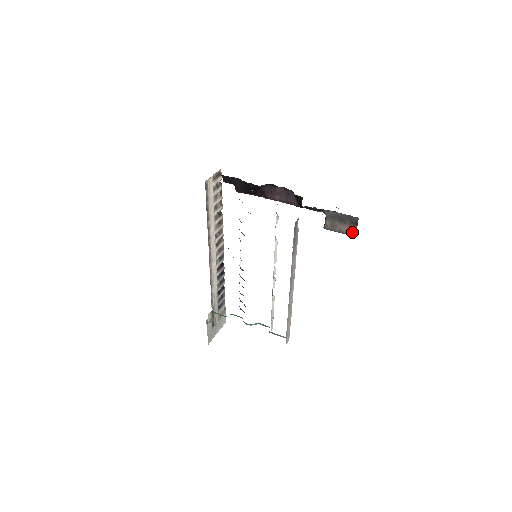
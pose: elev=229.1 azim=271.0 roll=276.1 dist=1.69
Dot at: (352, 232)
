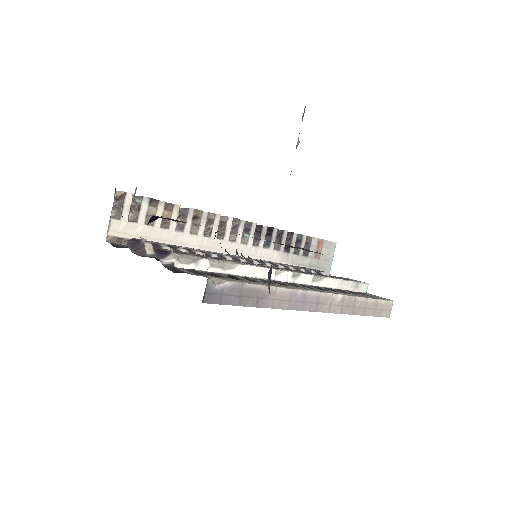
Dot at: (311, 251)
